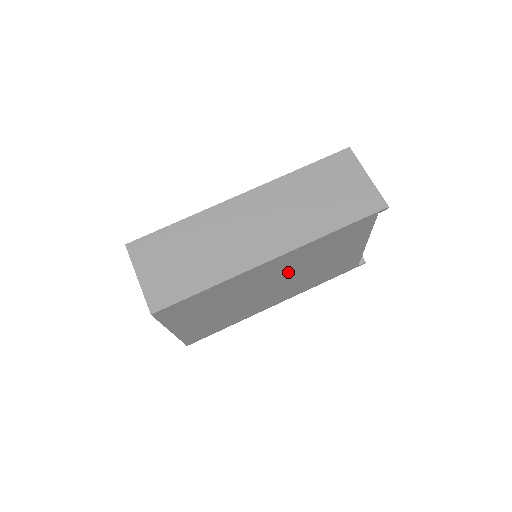
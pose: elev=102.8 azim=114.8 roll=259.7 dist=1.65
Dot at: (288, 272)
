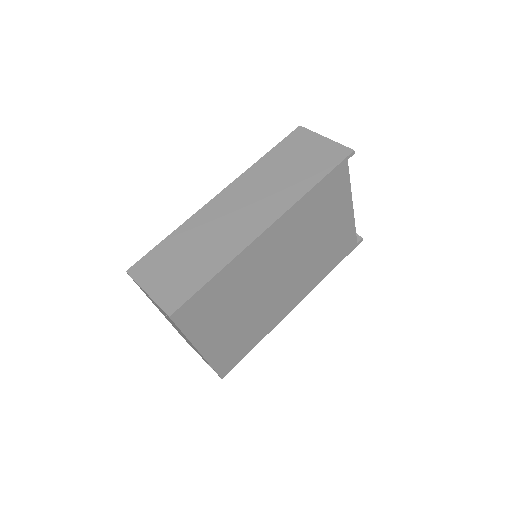
Dot at: (290, 250)
